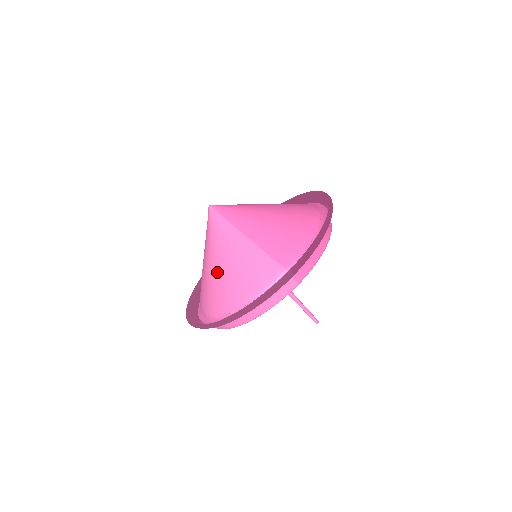
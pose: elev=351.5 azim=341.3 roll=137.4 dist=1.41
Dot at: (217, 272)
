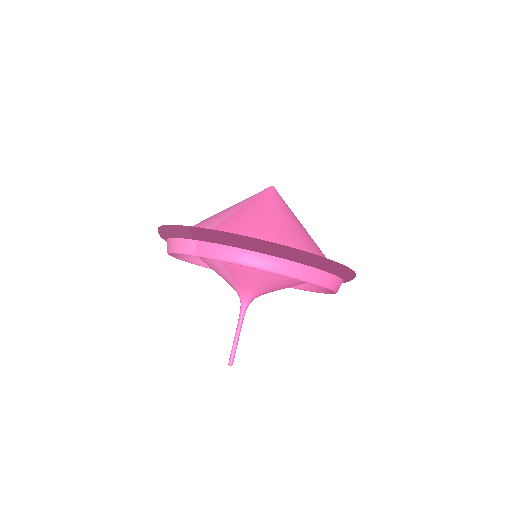
Dot at: occluded
